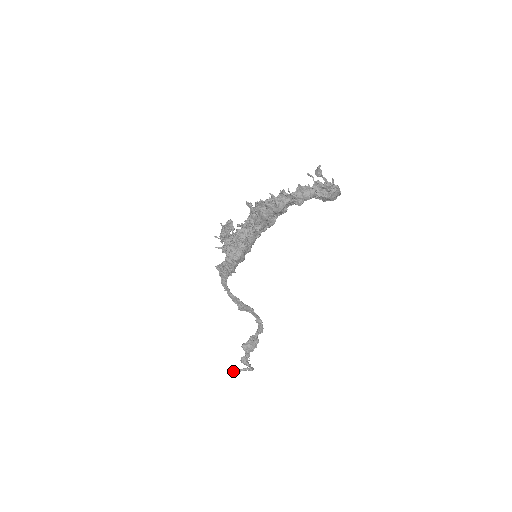
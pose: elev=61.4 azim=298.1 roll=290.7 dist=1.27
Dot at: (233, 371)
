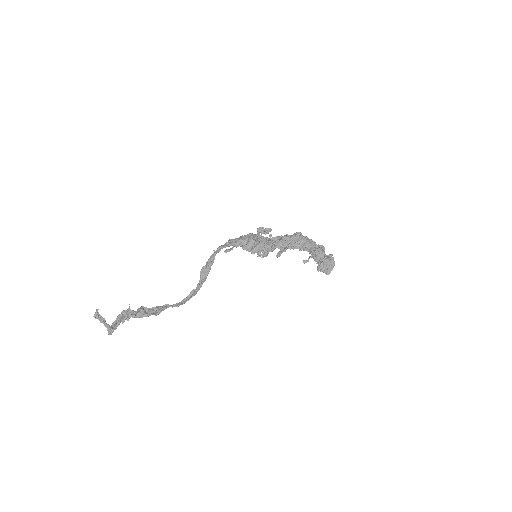
Dot at: occluded
